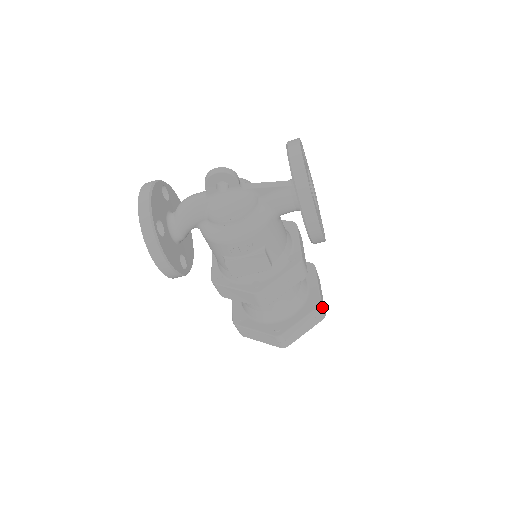
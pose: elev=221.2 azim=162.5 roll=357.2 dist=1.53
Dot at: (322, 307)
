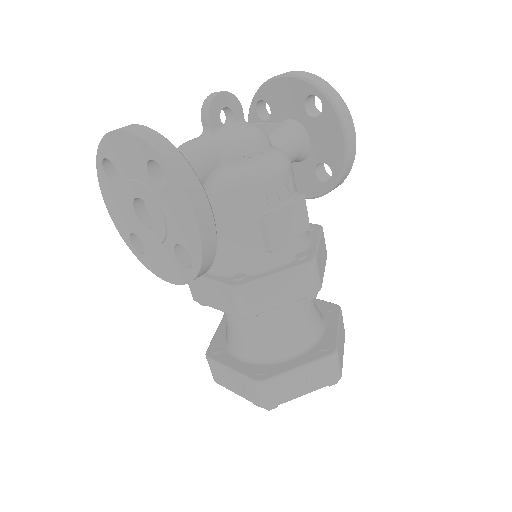
Dot at: occluded
